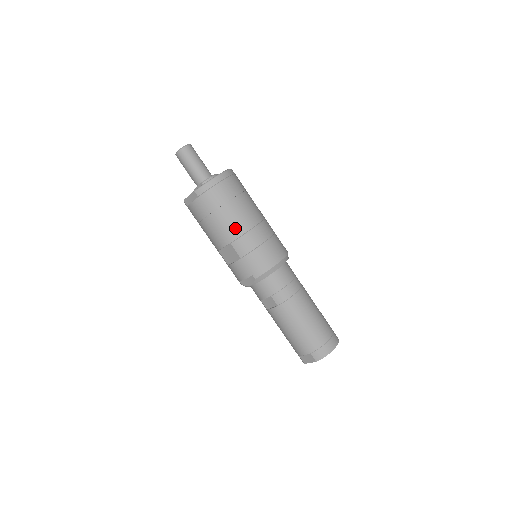
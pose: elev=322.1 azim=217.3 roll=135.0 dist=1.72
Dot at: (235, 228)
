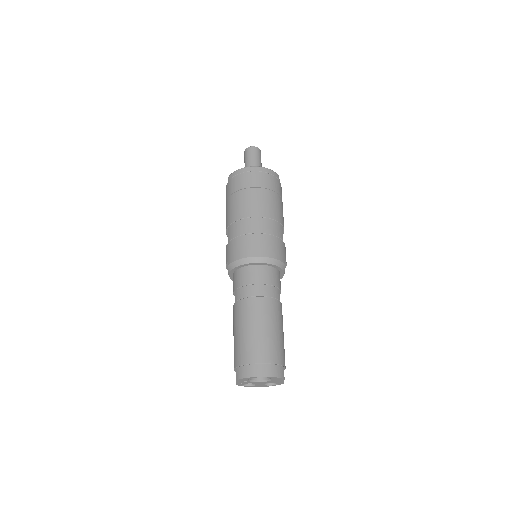
Dot at: (235, 213)
